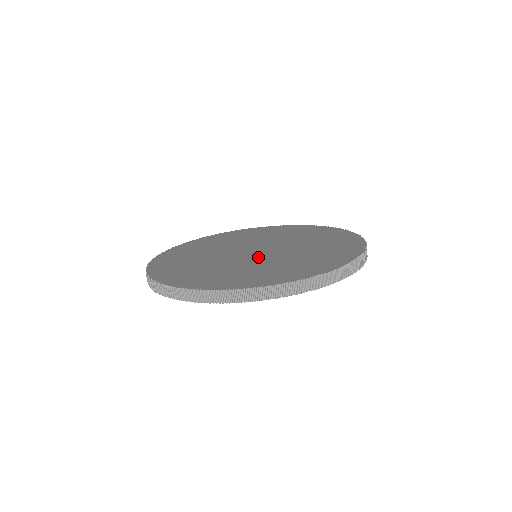
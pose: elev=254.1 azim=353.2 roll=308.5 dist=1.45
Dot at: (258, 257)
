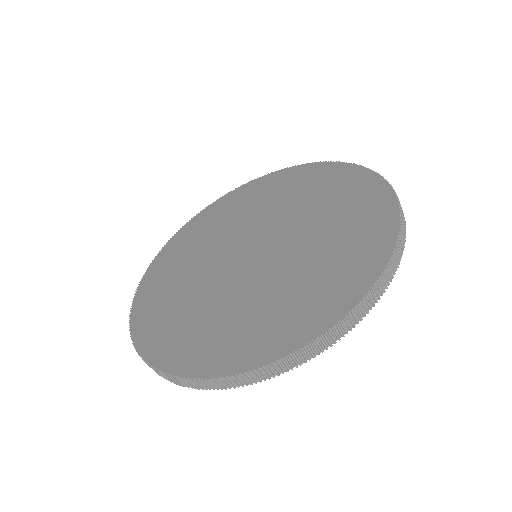
Dot at: (276, 257)
